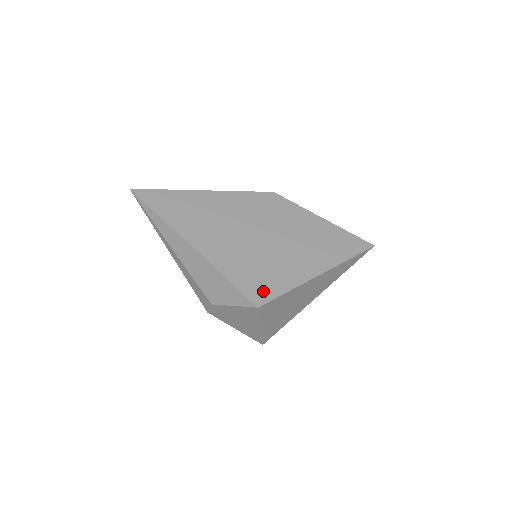
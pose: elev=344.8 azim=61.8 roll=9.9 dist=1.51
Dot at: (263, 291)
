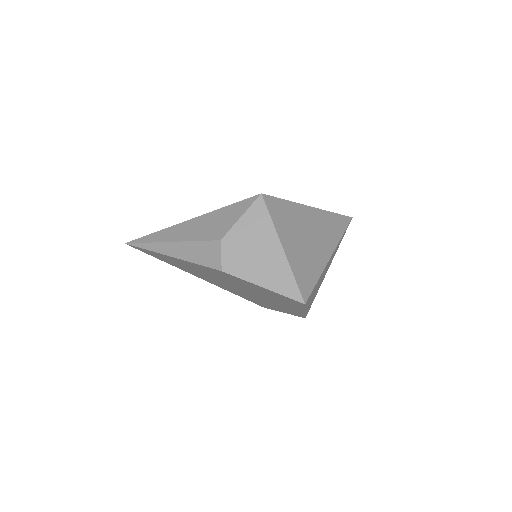
Dot at: occluded
